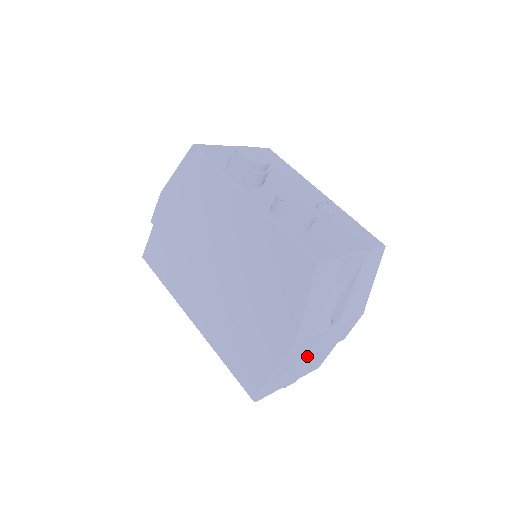
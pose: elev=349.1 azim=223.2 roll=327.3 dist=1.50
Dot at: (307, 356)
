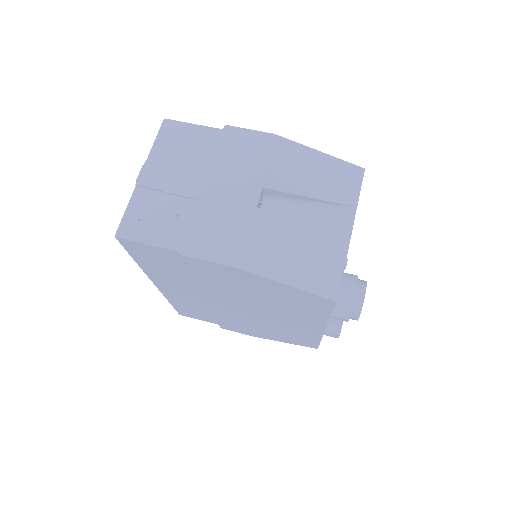
Dot at: occluded
